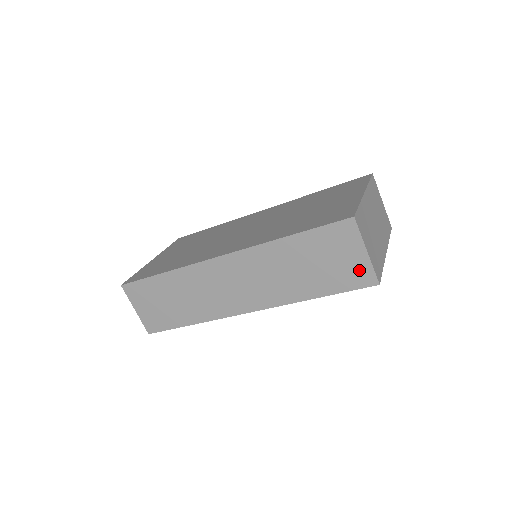
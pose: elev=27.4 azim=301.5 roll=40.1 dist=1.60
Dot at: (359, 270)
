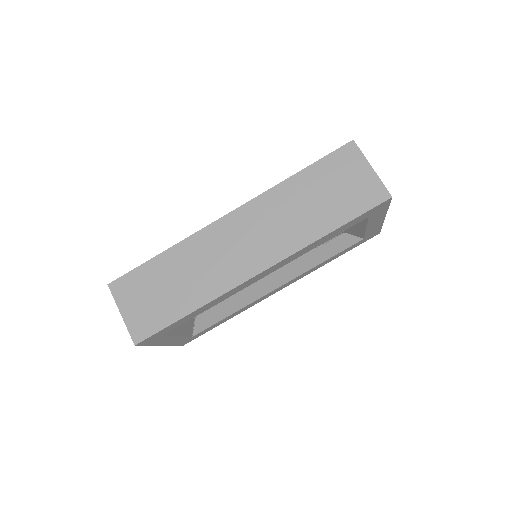
Dot at: (369, 188)
